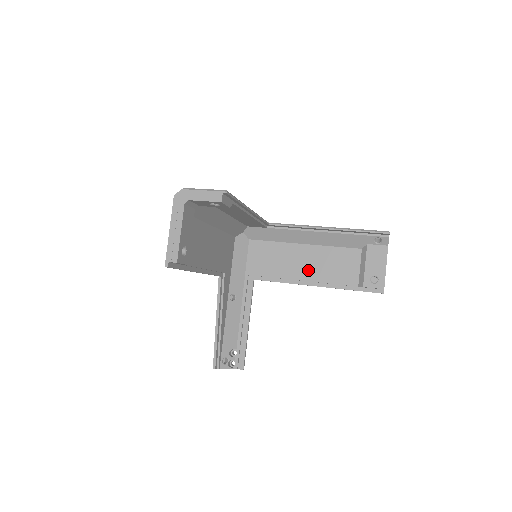
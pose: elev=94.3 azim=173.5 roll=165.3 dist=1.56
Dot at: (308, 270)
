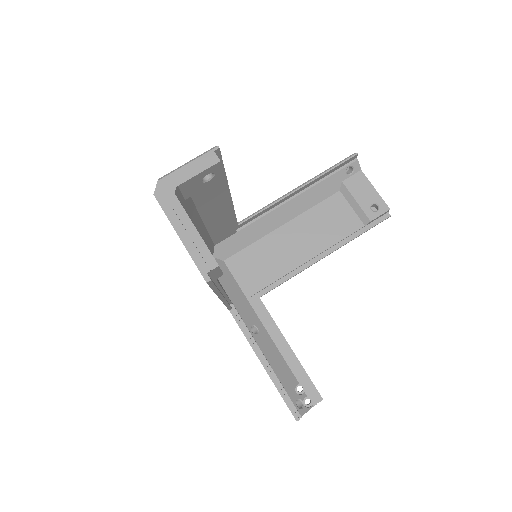
Dot at: (307, 246)
